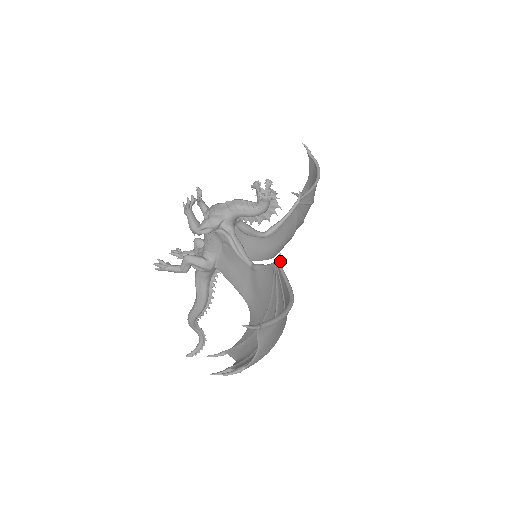
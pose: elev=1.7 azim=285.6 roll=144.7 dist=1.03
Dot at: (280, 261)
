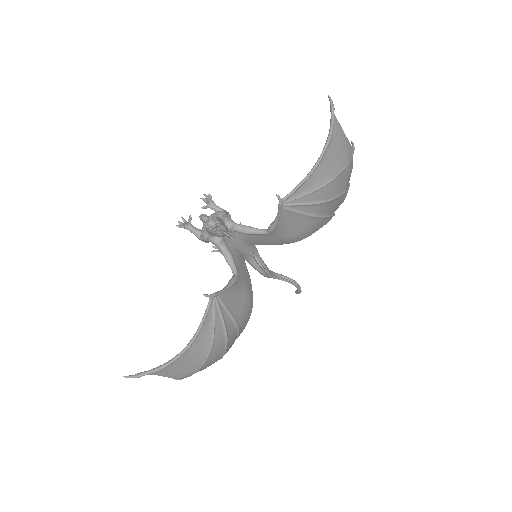
Dot at: (211, 297)
